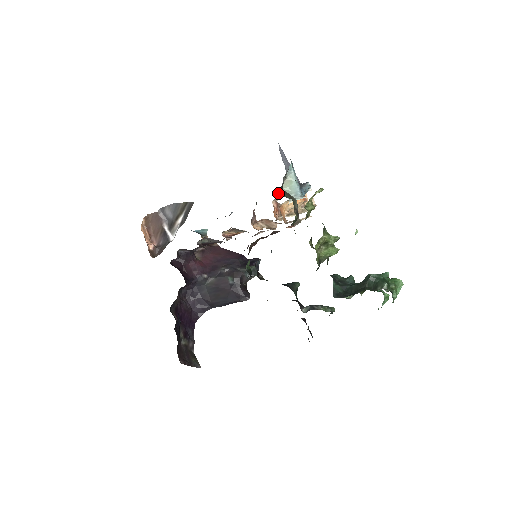
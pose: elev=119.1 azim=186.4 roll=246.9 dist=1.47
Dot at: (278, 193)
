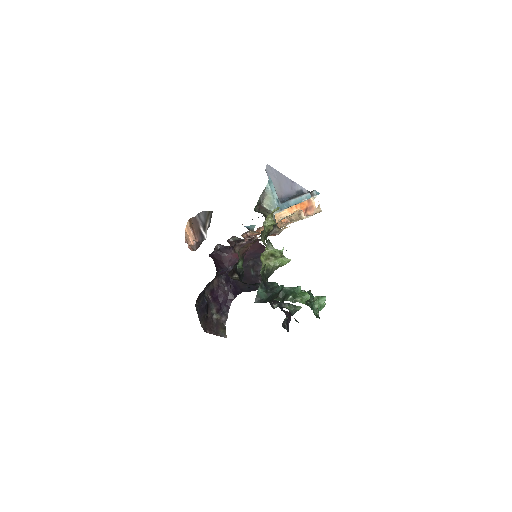
Dot at: (255, 209)
